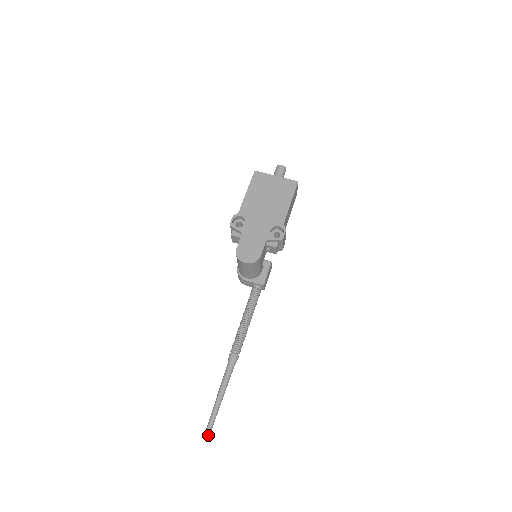
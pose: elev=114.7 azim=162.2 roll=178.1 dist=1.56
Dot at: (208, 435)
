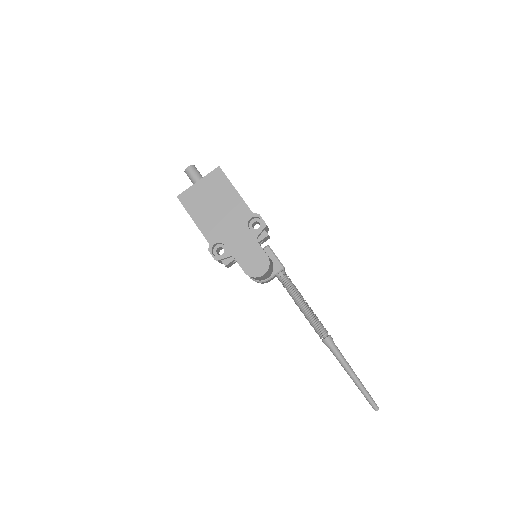
Dot at: (377, 407)
